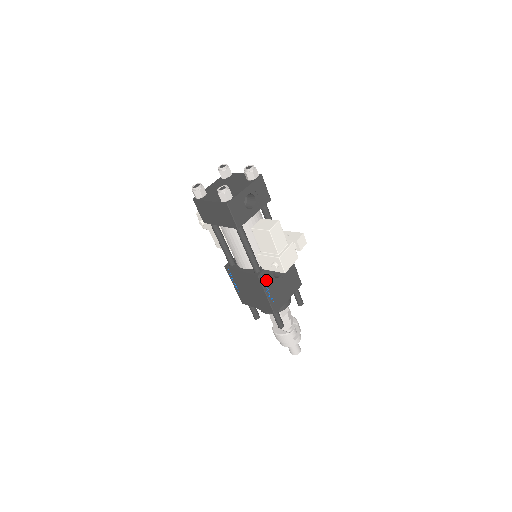
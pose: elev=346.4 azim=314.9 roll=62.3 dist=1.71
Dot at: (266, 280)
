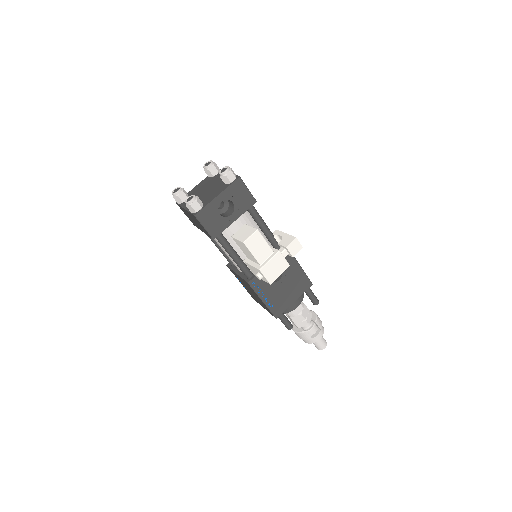
Dot at: (260, 286)
